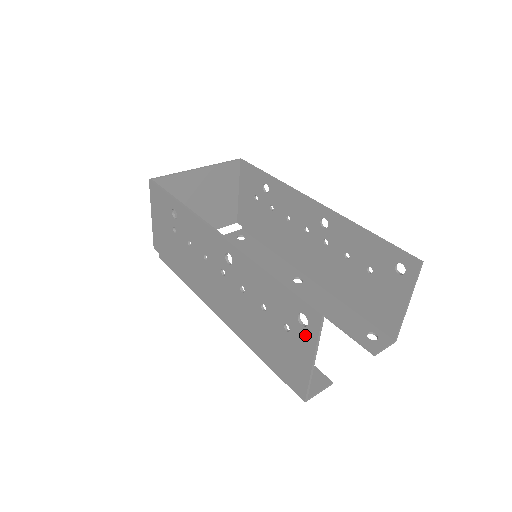
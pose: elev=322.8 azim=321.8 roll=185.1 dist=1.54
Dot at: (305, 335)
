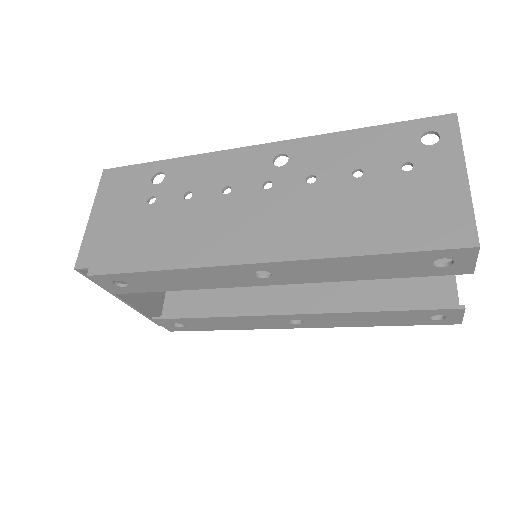
Dot at: (441, 151)
